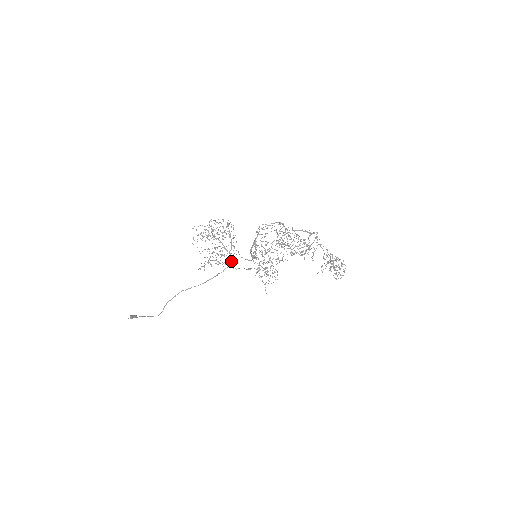
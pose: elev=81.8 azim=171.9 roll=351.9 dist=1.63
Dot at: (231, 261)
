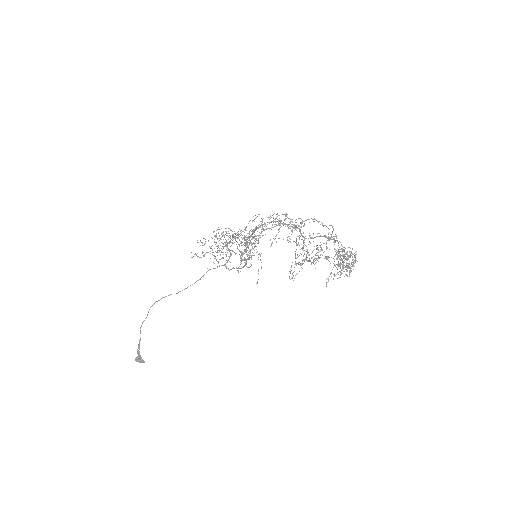
Dot at: (228, 259)
